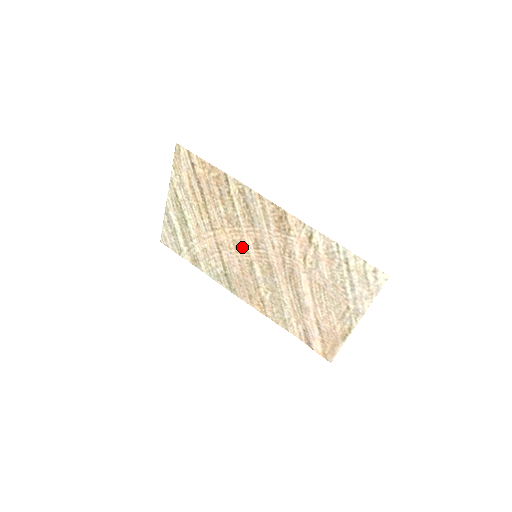
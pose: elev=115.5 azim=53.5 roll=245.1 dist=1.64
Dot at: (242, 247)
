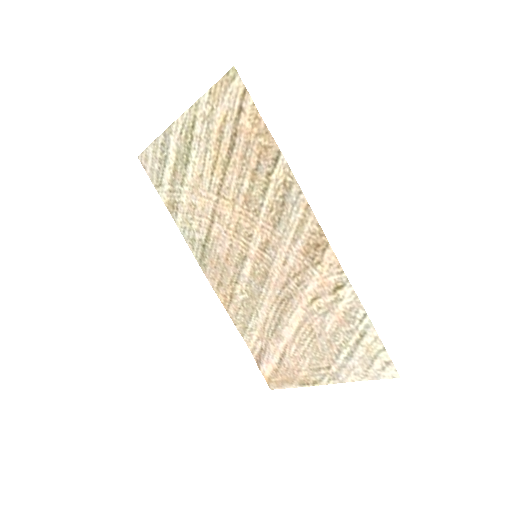
Dot at: (244, 236)
